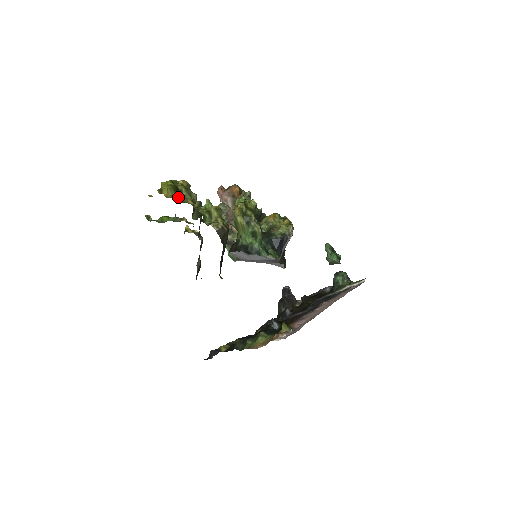
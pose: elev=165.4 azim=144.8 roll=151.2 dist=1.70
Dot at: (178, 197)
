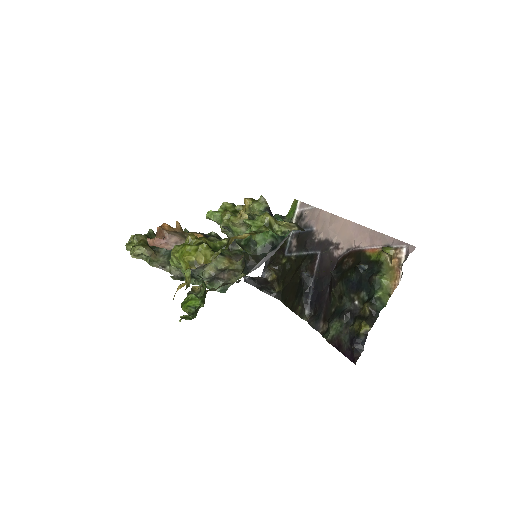
Dot at: (213, 252)
